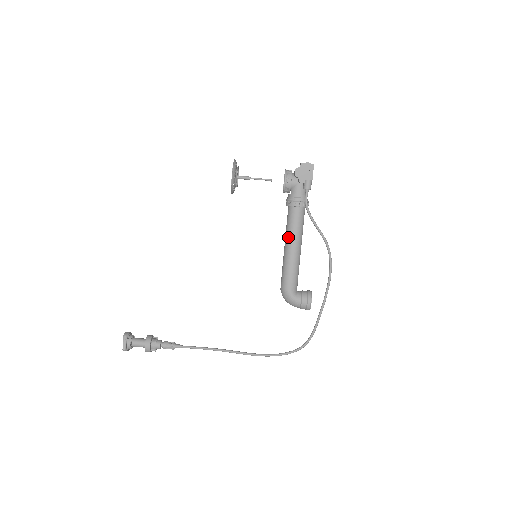
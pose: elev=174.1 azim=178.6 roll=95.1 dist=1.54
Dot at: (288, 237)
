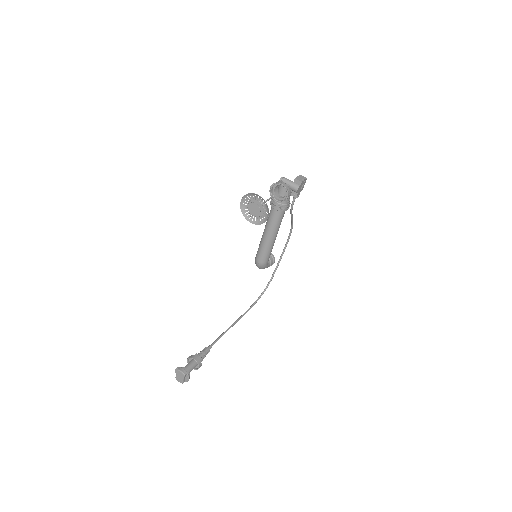
Dot at: (274, 232)
